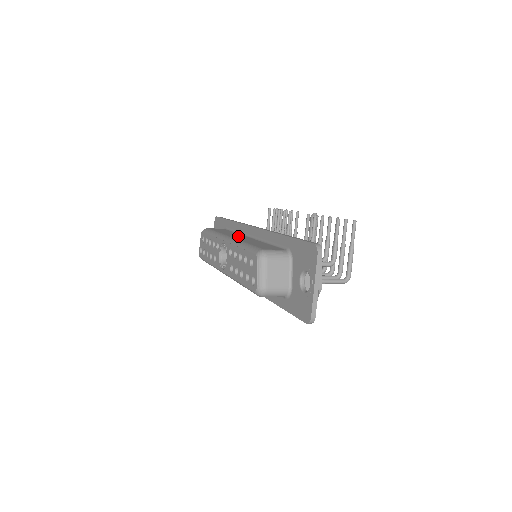
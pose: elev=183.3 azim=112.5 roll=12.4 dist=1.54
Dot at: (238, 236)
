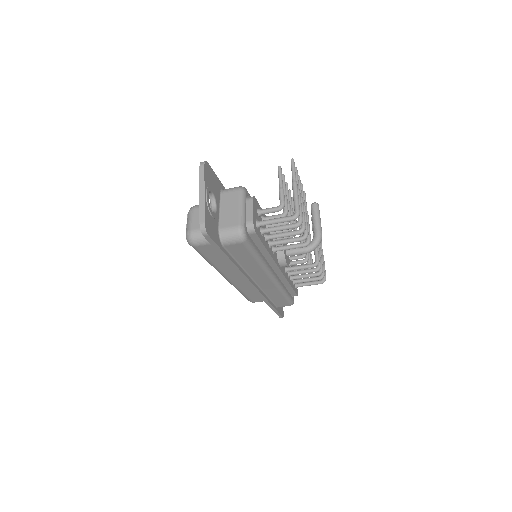
Dot at: occluded
